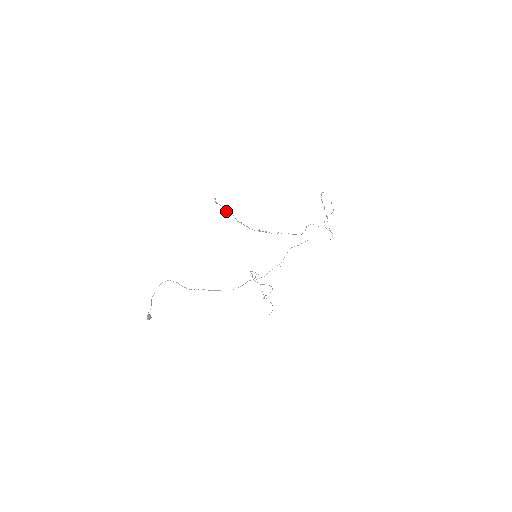
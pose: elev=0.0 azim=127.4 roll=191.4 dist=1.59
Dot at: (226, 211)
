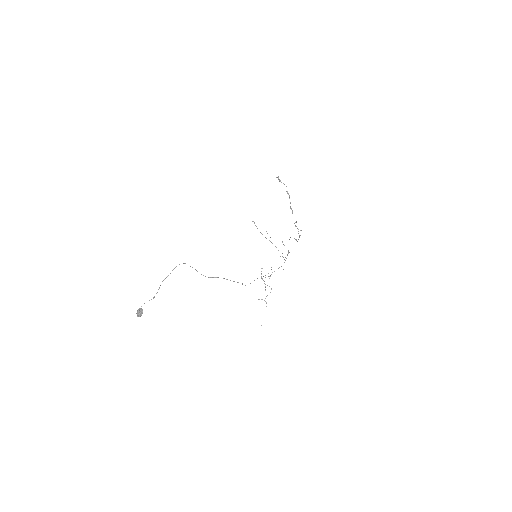
Dot at: (287, 192)
